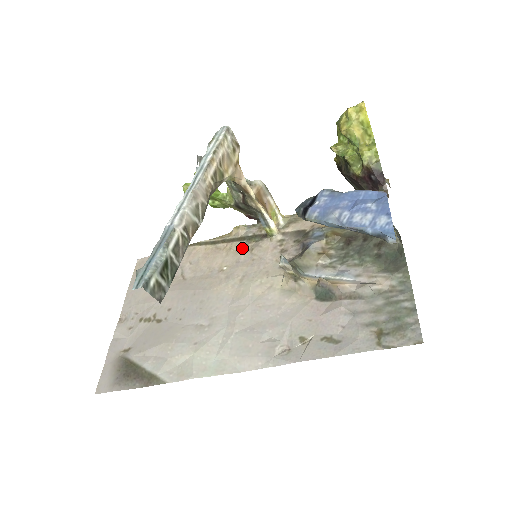
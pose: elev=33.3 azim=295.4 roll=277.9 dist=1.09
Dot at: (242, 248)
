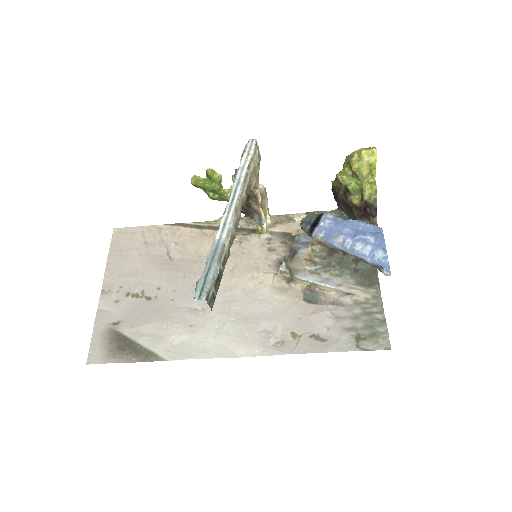
Dot at: occluded
